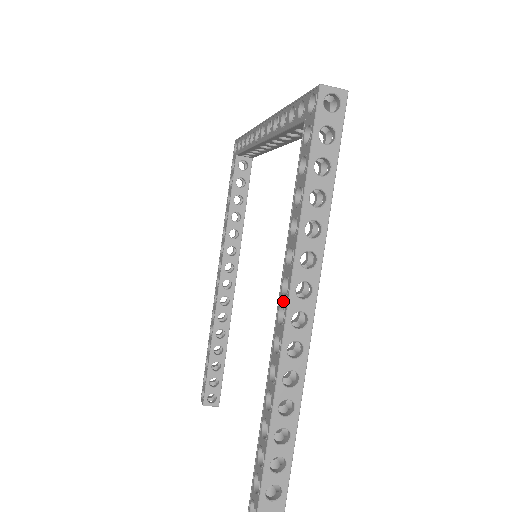
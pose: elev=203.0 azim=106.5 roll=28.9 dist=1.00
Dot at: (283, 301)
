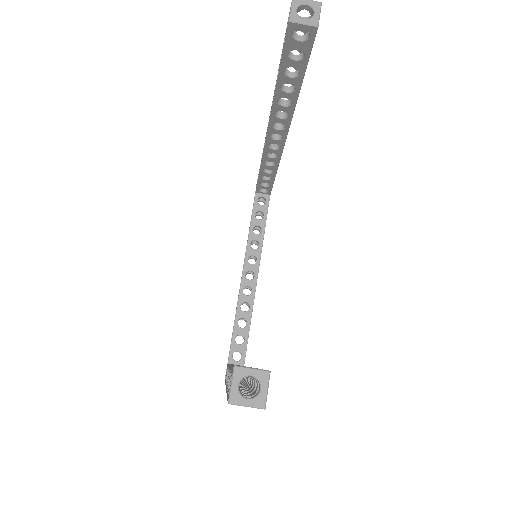
Dot at: occluded
